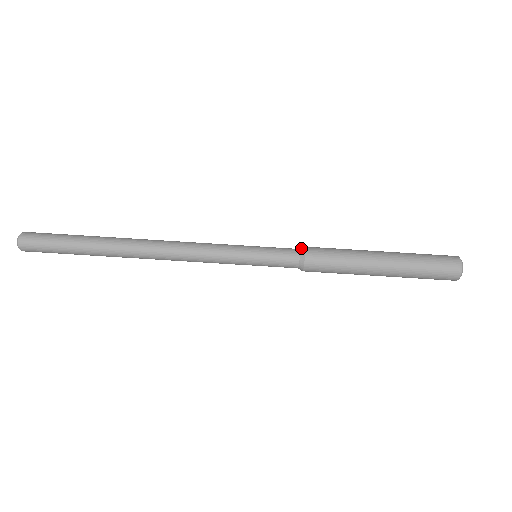
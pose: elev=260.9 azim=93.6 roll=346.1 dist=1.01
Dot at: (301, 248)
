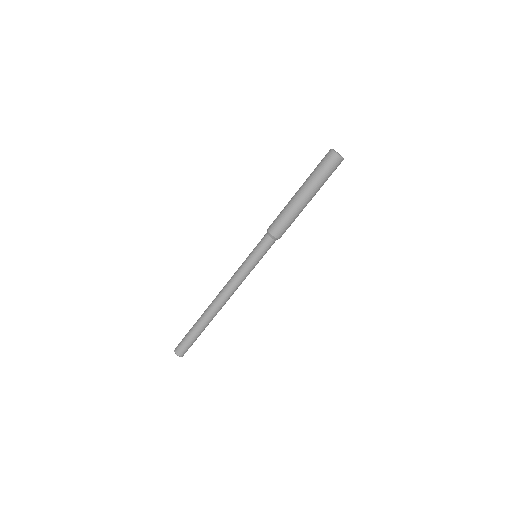
Dot at: (269, 235)
